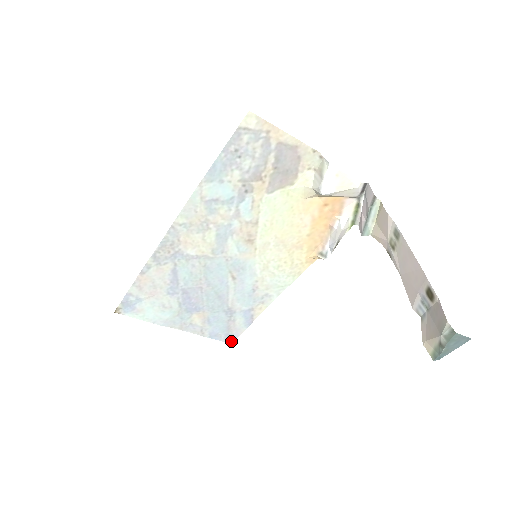
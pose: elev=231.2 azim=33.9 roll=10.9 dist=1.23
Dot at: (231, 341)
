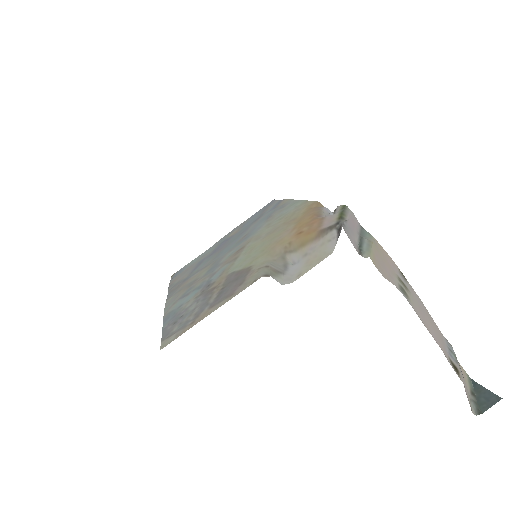
Dot at: (272, 201)
